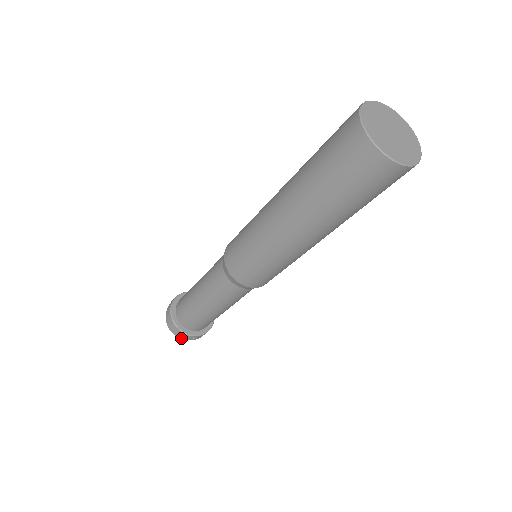
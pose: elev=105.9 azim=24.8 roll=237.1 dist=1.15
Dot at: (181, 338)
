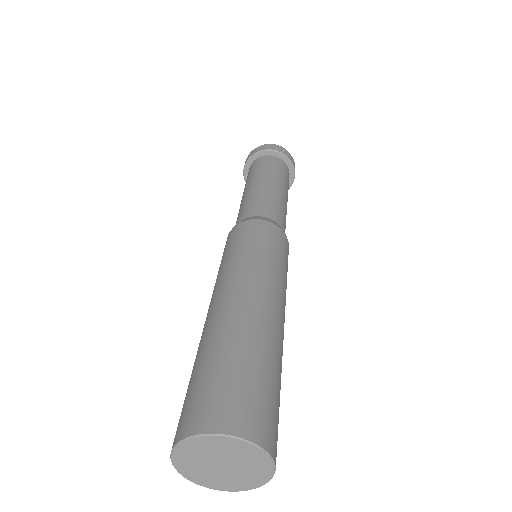
Dot at: occluded
